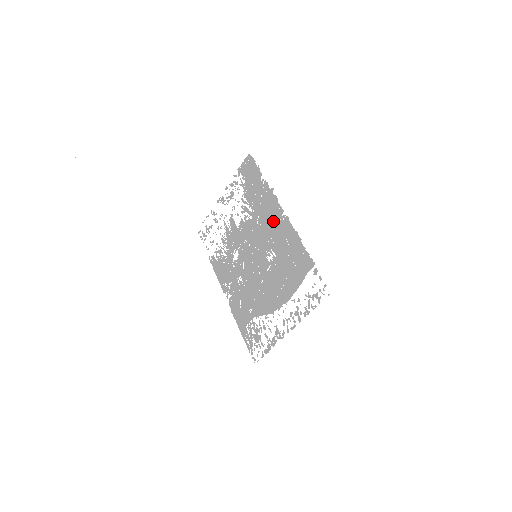
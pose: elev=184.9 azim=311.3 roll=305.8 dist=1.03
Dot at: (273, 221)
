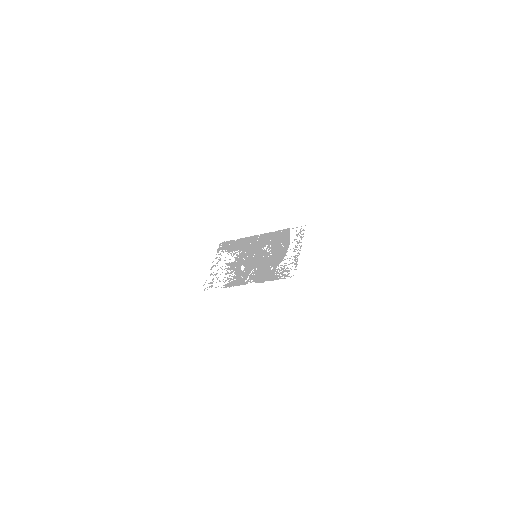
Dot at: (255, 241)
